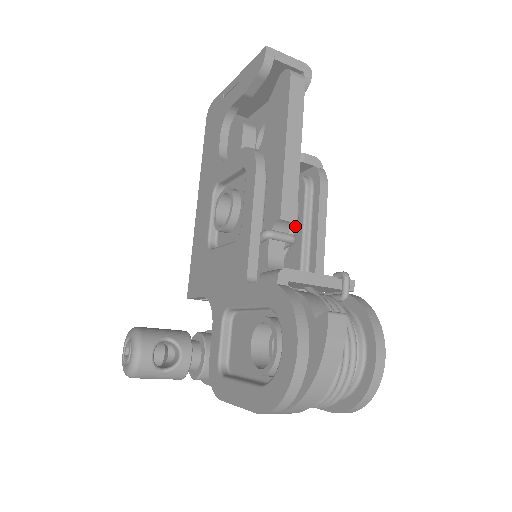
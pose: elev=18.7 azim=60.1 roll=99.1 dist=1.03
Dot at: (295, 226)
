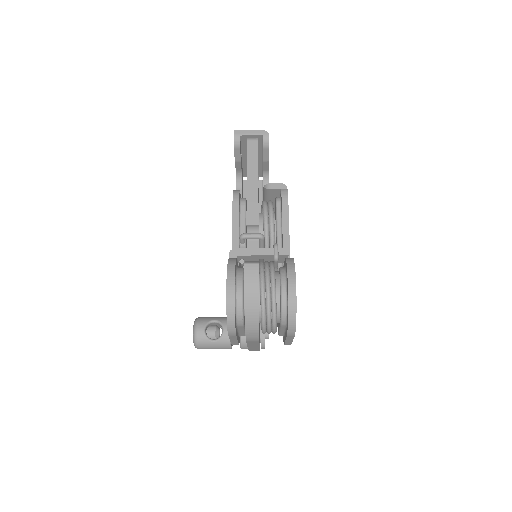
Dot at: (272, 230)
